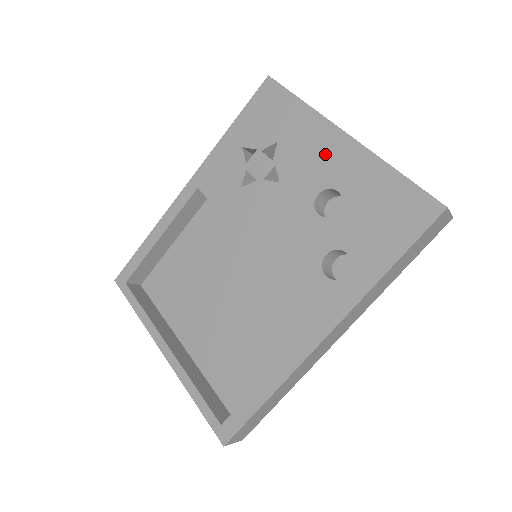
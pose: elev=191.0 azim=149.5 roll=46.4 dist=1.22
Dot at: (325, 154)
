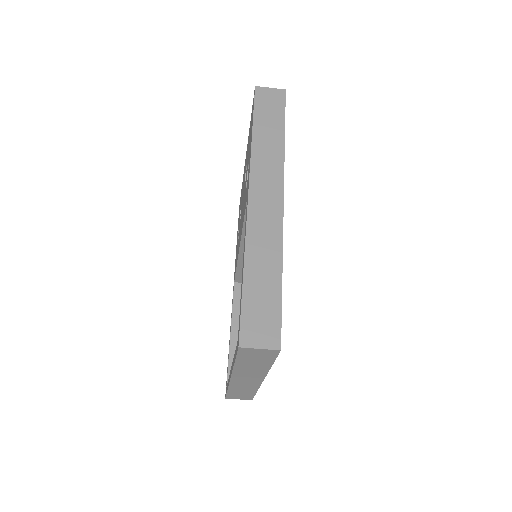
Dot at: (244, 173)
